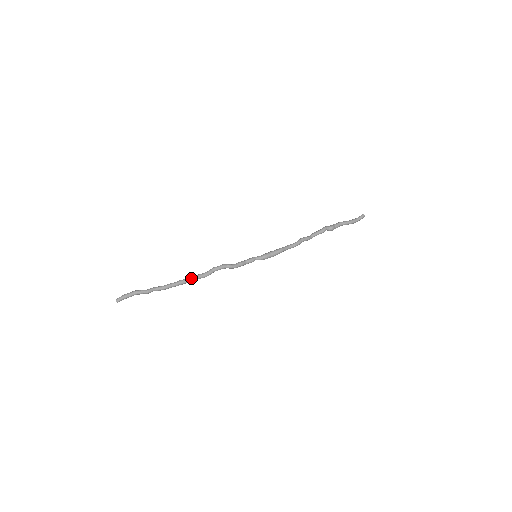
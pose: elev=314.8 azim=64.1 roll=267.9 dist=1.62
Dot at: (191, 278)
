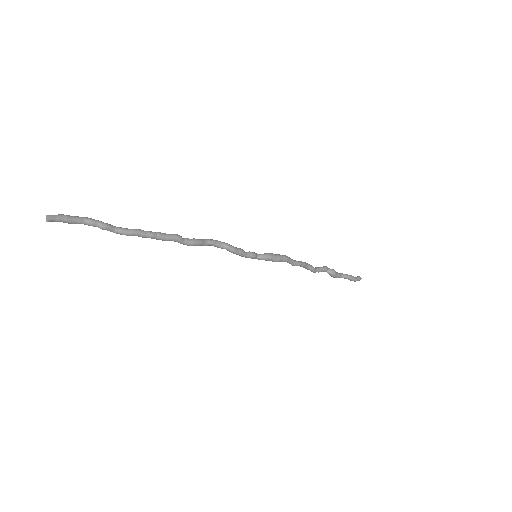
Dot at: (174, 234)
